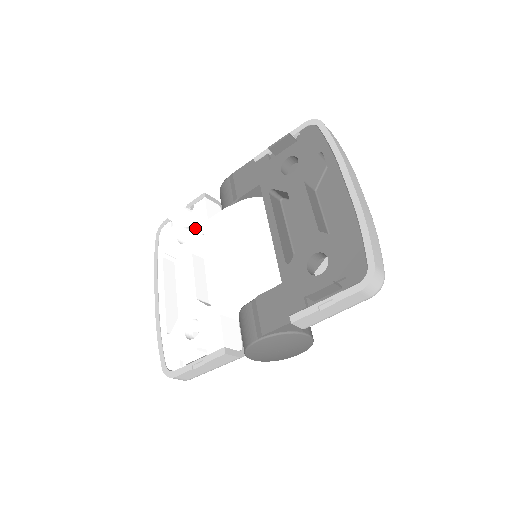
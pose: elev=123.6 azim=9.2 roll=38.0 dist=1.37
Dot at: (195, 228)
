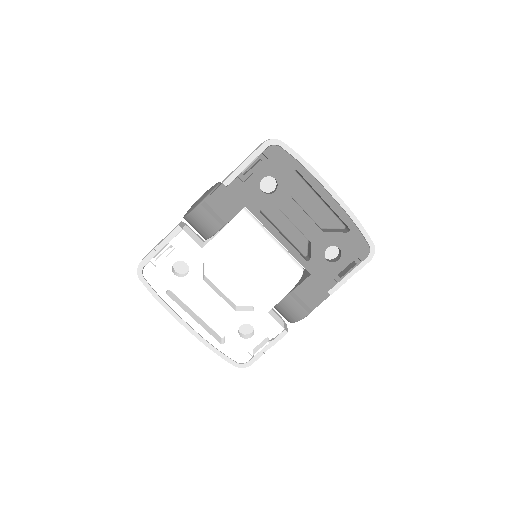
Dot at: (191, 260)
